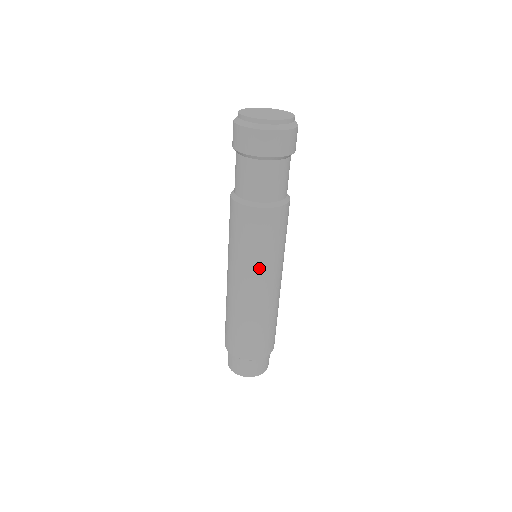
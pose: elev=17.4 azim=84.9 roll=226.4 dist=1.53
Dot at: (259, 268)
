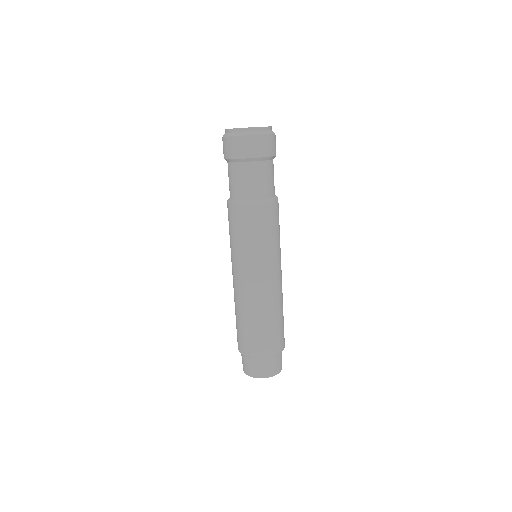
Dot at: (252, 261)
